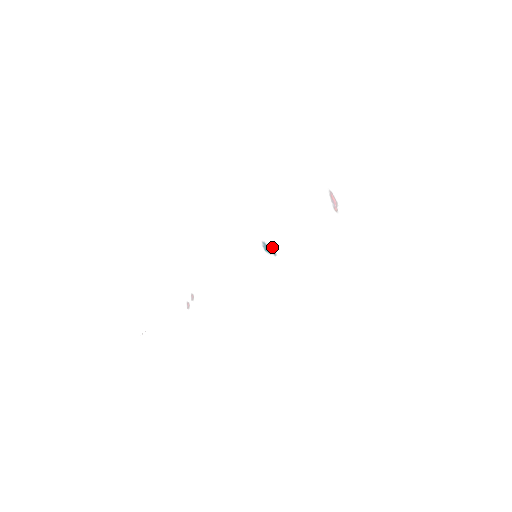
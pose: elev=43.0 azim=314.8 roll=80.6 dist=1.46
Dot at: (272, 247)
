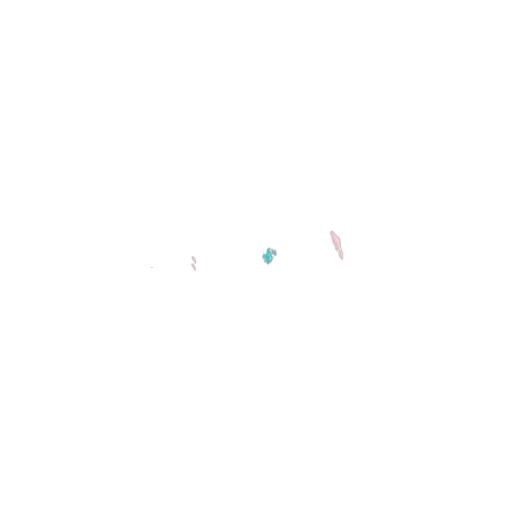
Dot at: (270, 248)
